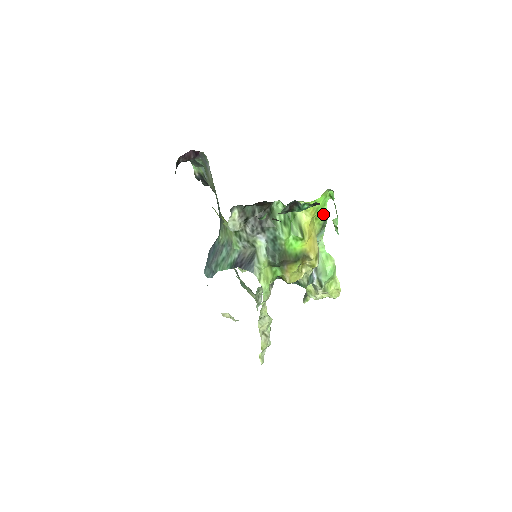
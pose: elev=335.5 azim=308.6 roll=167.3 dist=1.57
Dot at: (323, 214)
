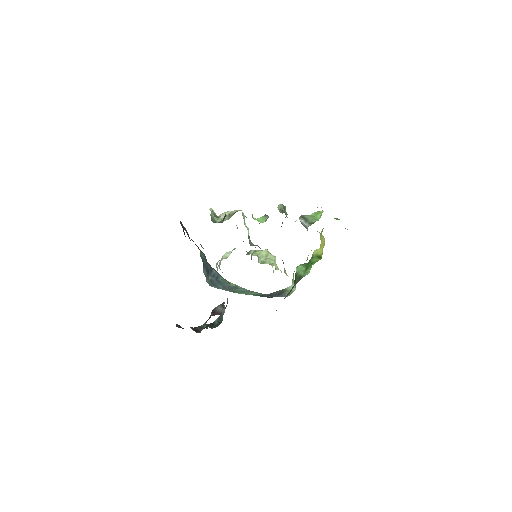
Dot at: occluded
